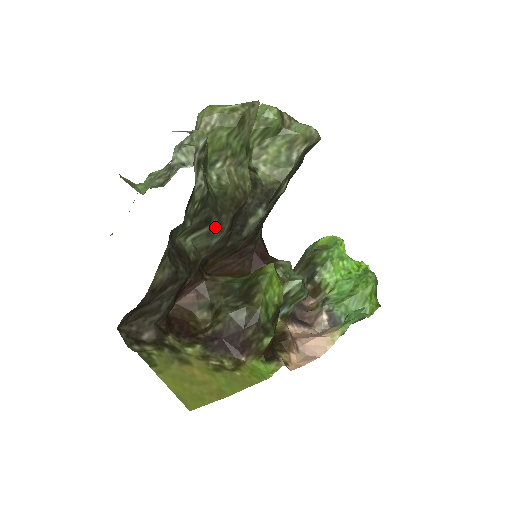
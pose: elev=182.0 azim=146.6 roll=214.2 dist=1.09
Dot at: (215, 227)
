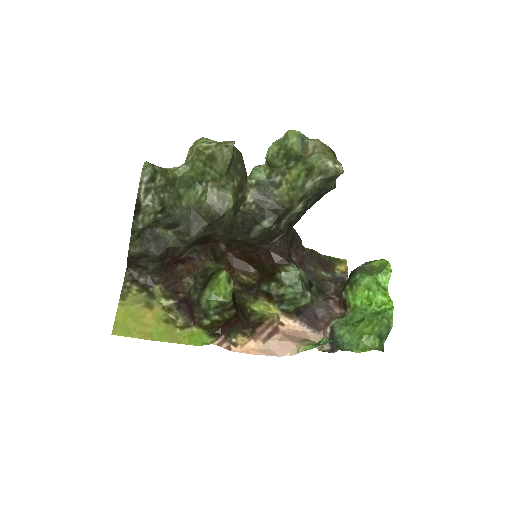
Dot at: (184, 230)
